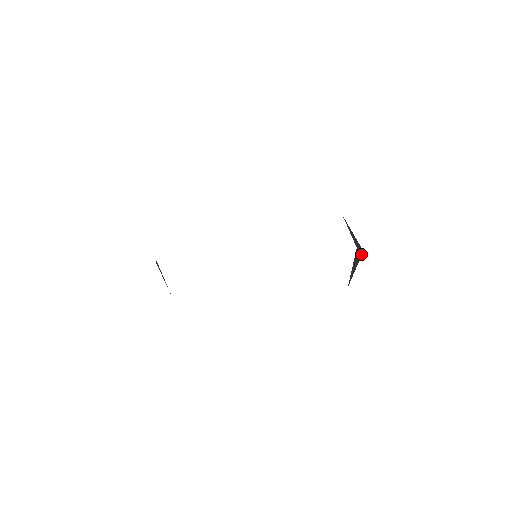
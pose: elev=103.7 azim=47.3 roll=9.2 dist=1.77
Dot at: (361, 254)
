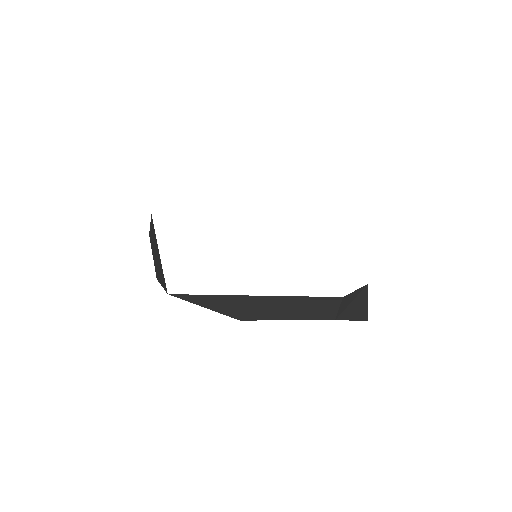
Dot at: (365, 317)
